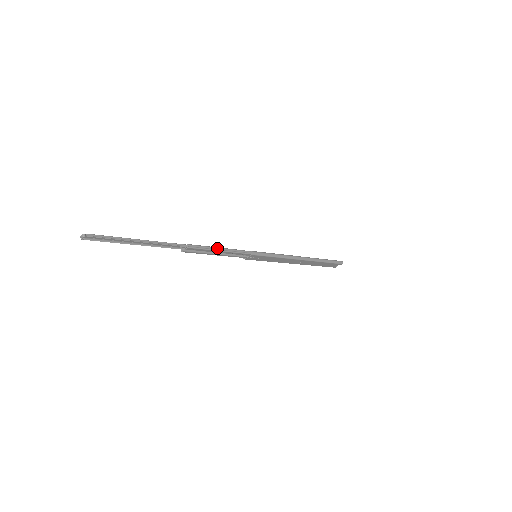
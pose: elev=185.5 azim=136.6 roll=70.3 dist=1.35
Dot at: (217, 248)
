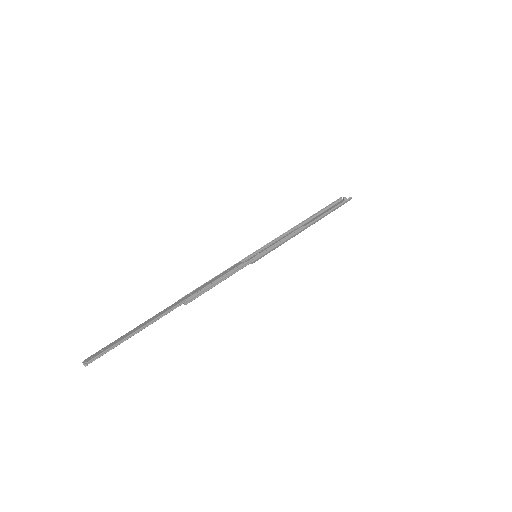
Dot at: (215, 283)
